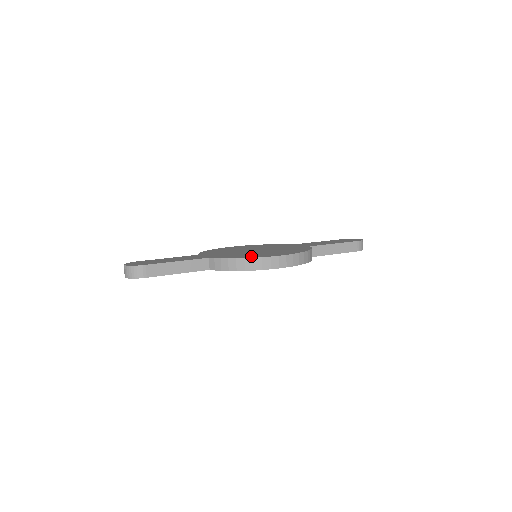
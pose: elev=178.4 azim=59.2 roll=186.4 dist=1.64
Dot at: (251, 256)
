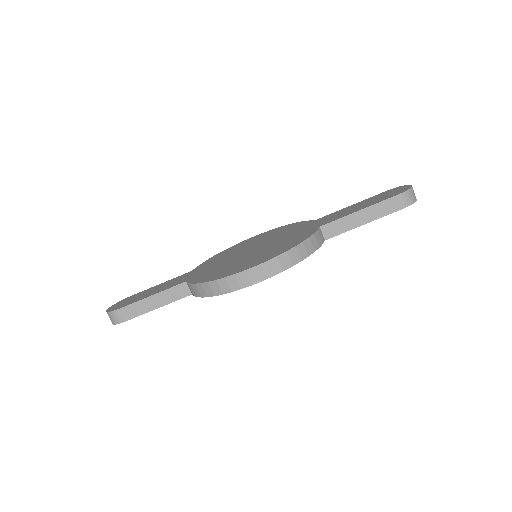
Dot at: (220, 274)
